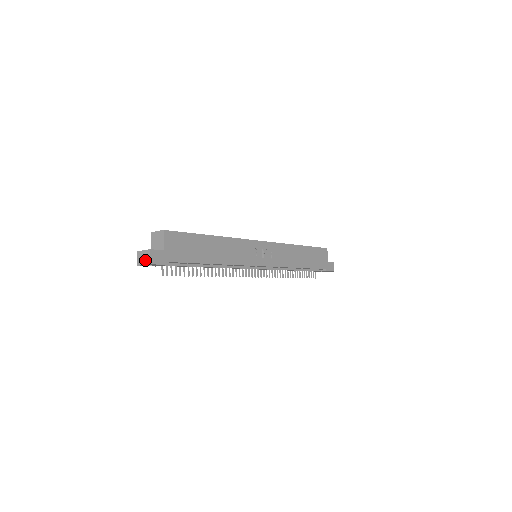
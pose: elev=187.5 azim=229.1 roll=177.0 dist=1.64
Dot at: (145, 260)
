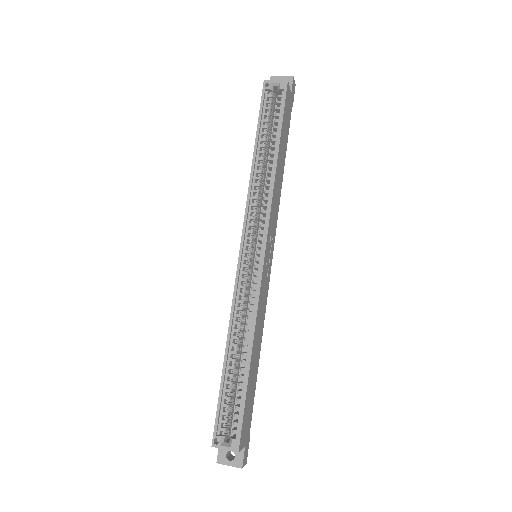
Dot at: occluded
